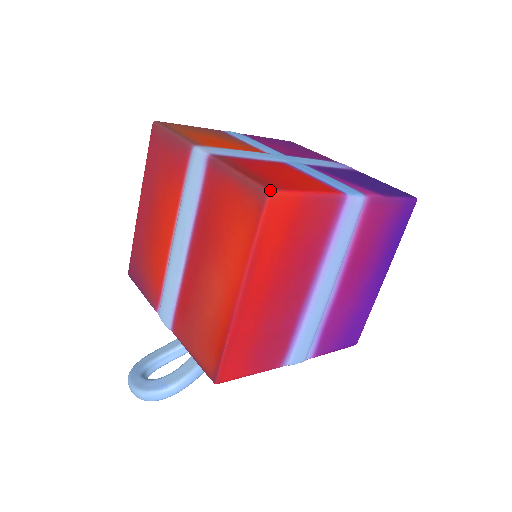
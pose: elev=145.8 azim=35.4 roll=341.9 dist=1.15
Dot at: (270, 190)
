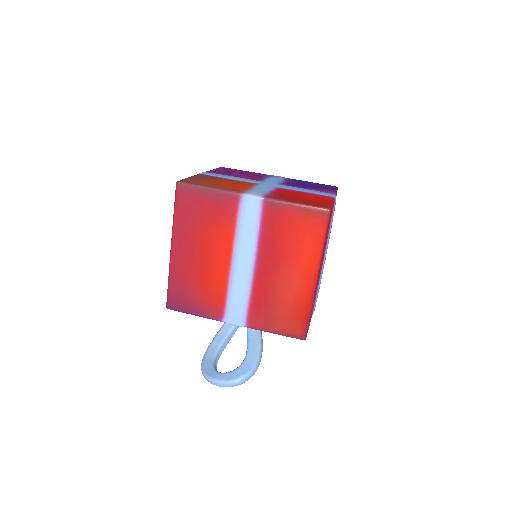
Dot at: (330, 209)
